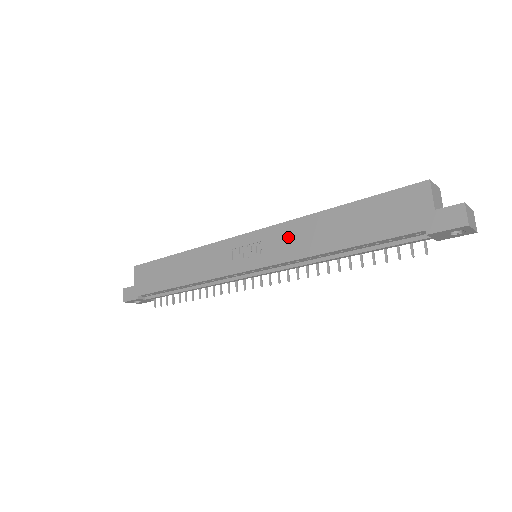
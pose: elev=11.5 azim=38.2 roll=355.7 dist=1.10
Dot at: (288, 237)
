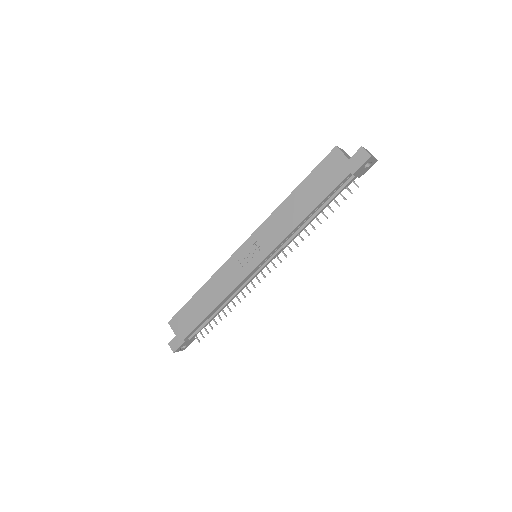
Dot at: (272, 228)
